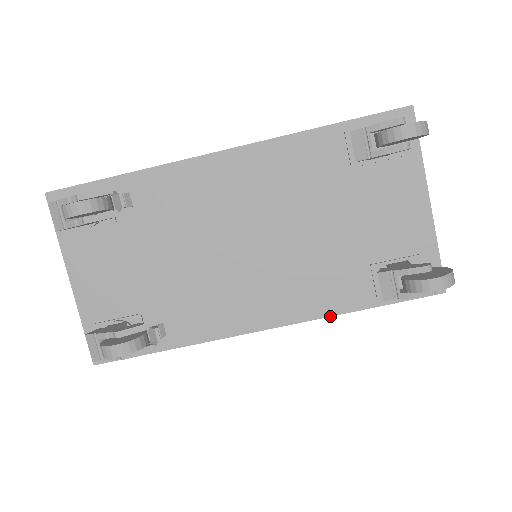
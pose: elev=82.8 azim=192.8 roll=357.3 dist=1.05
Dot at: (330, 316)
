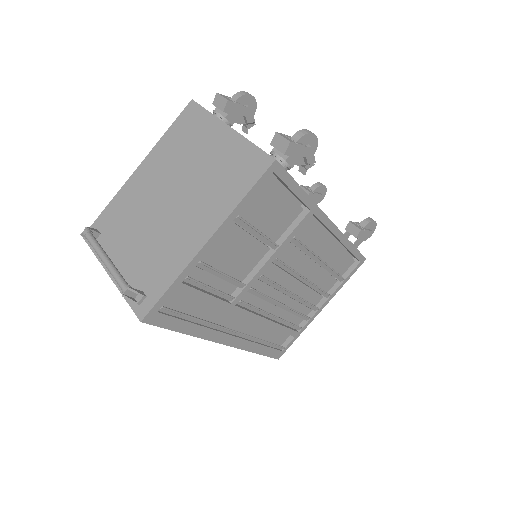
Dot at: (346, 237)
